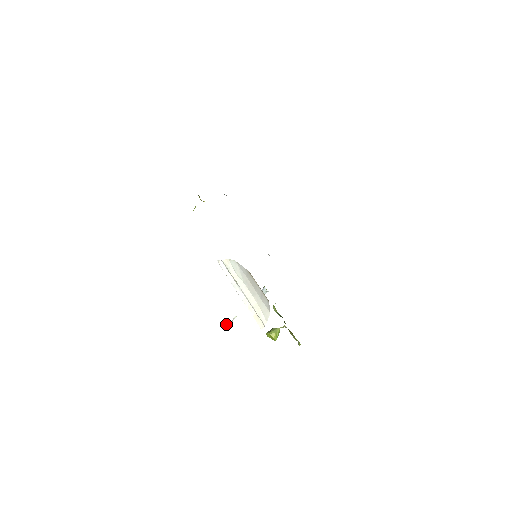
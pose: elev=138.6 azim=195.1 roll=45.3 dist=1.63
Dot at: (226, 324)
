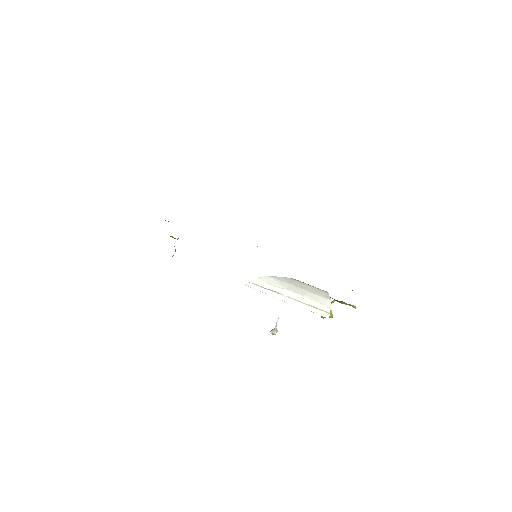
Dot at: (273, 331)
